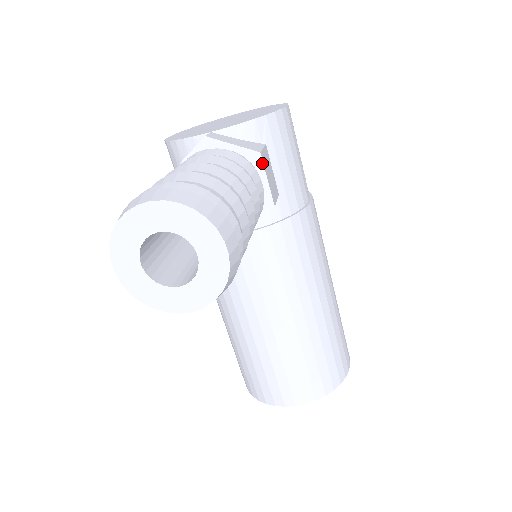
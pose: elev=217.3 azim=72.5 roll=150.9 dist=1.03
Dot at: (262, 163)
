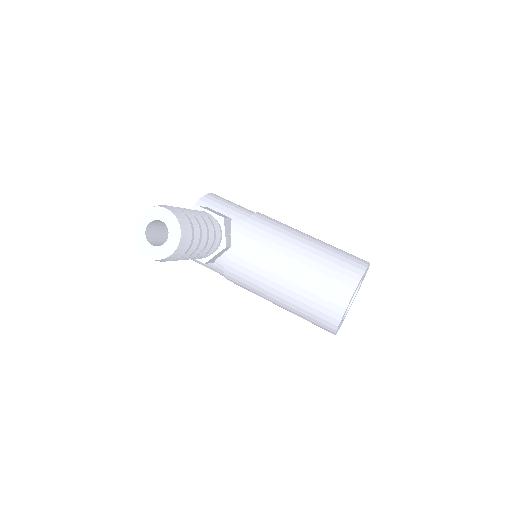
Dot at: (203, 209)
